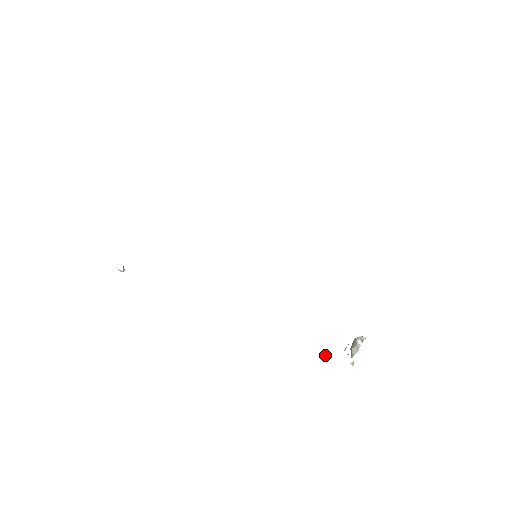
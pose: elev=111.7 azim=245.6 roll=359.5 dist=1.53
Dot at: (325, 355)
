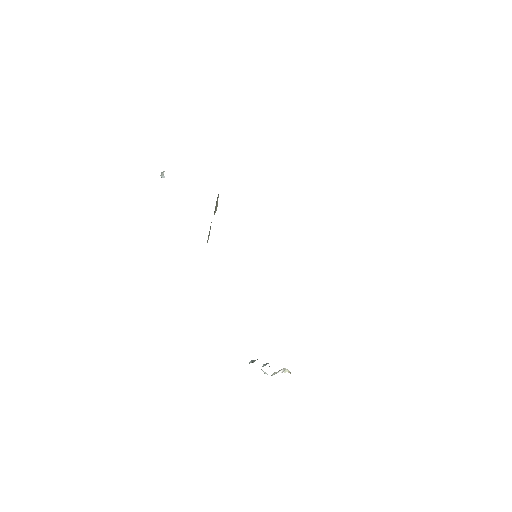
Dot at: (252, 362)
